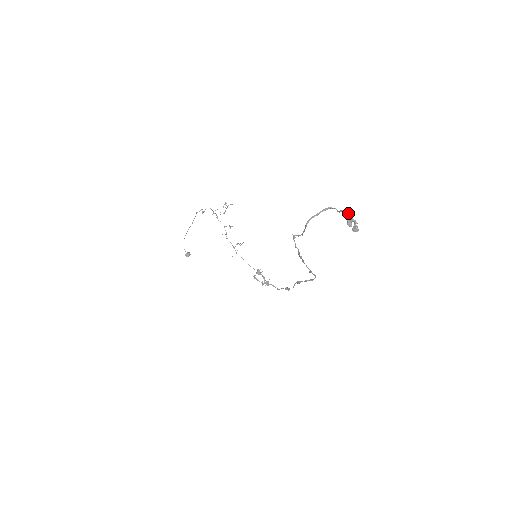
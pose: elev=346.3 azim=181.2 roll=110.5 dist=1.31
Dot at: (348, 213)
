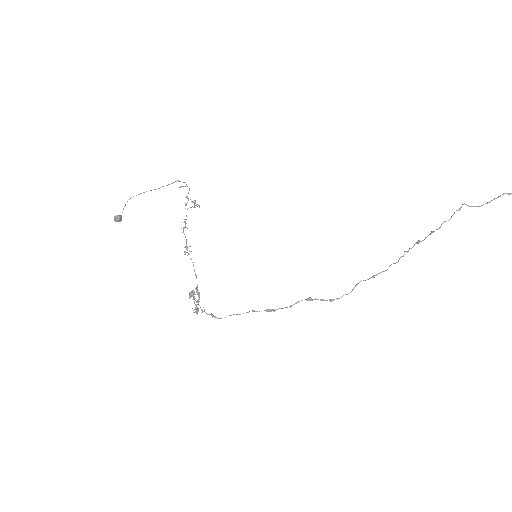
Dot at: out of frame
